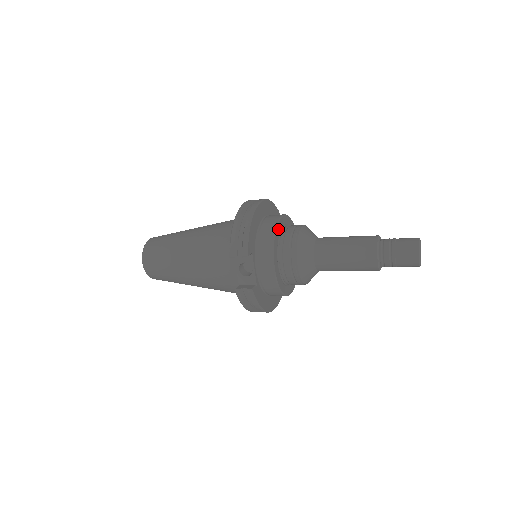
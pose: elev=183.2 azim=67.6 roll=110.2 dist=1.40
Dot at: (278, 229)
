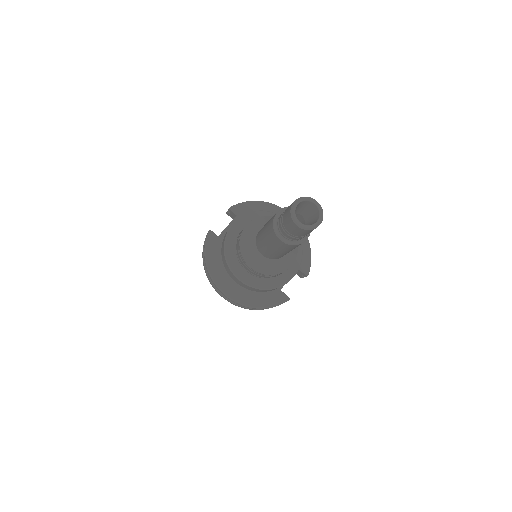
Dot at: occluded
